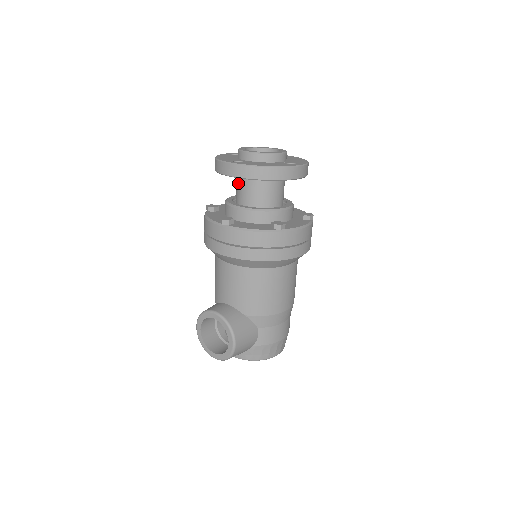
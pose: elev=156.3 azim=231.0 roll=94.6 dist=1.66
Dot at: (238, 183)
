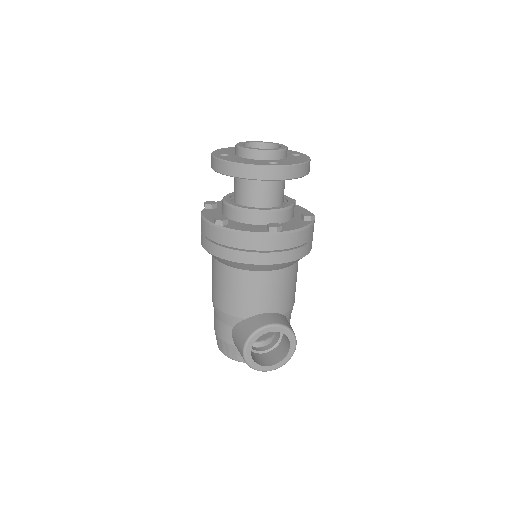
Dot at: (255, 186)
